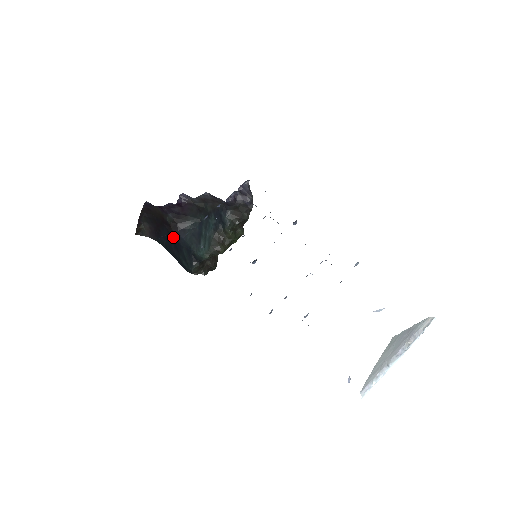
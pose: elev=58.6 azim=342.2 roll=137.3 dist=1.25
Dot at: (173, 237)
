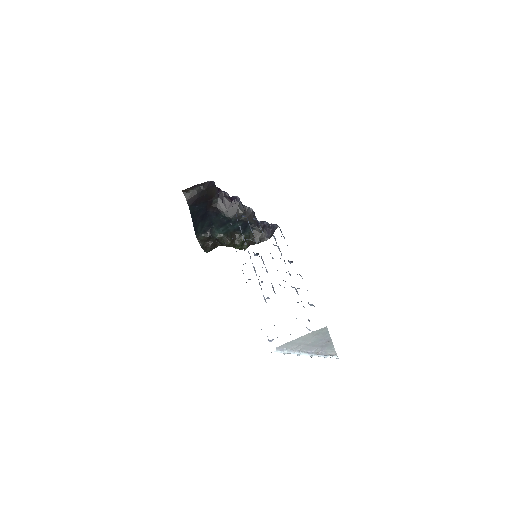
Dot at: (207, 211)
